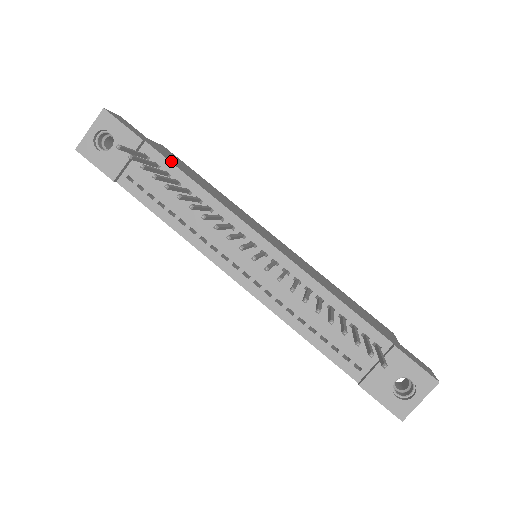
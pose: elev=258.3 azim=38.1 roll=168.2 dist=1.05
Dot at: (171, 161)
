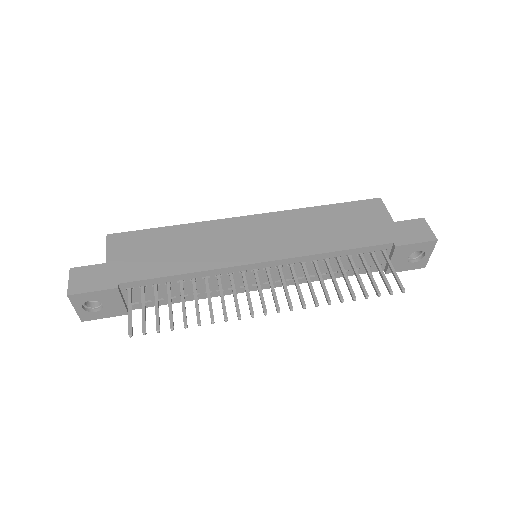
Dot at: (147, 275)
